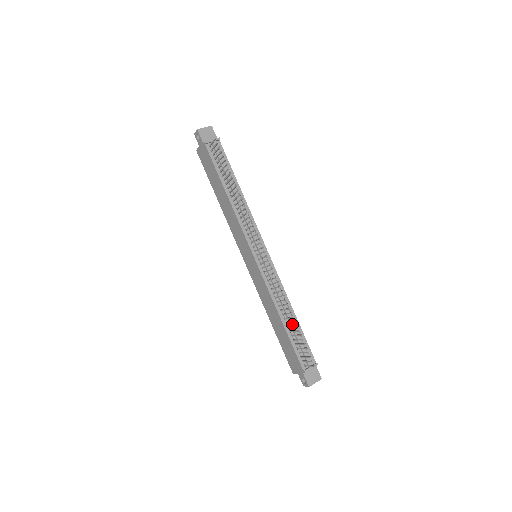
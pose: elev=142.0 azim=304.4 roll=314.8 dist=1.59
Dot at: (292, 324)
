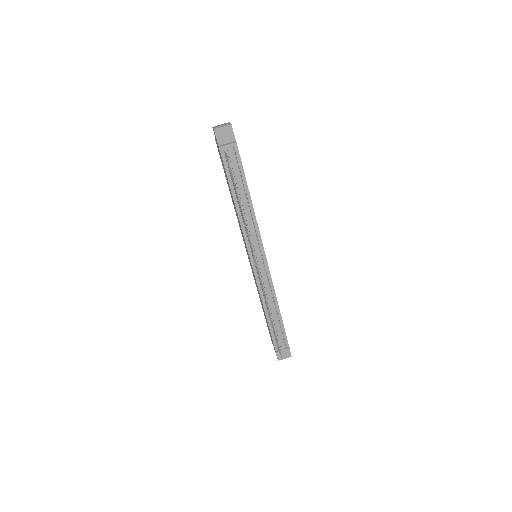
Dot at: (274, 319)
